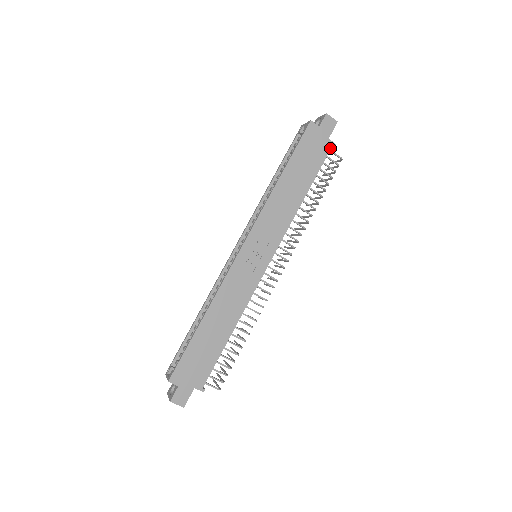
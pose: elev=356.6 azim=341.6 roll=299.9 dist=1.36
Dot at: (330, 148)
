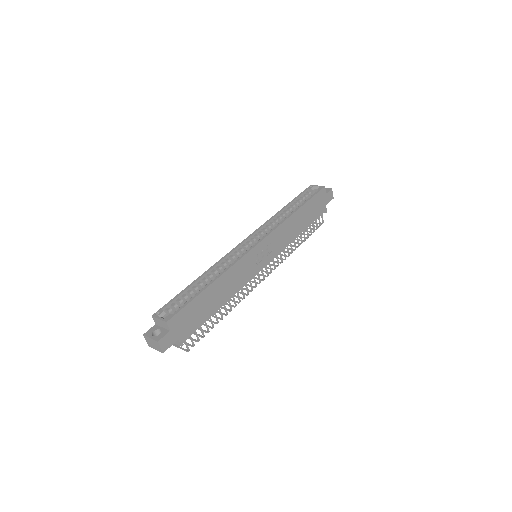
Dot at: (324, 212)
